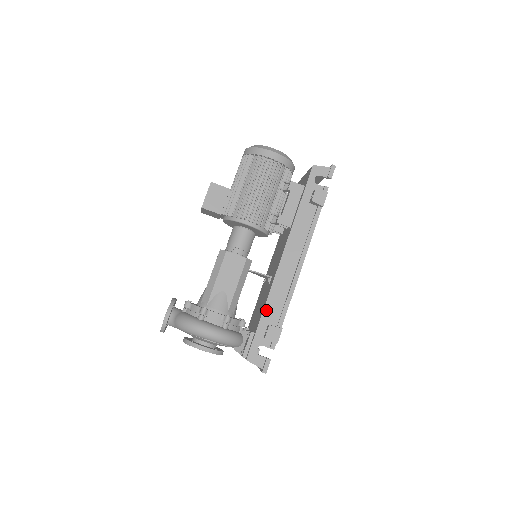
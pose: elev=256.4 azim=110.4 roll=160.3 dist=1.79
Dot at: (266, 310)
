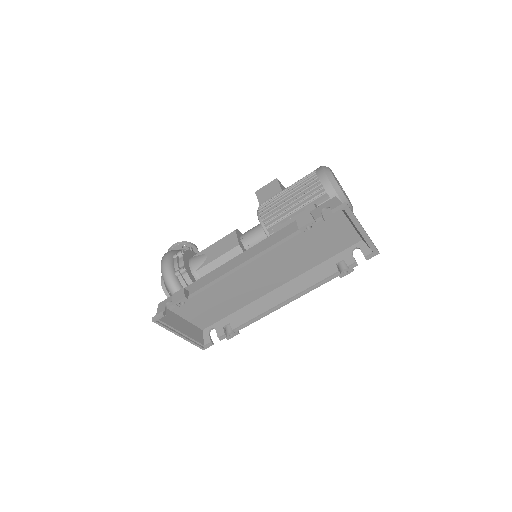
Dot at: (199, 281)
